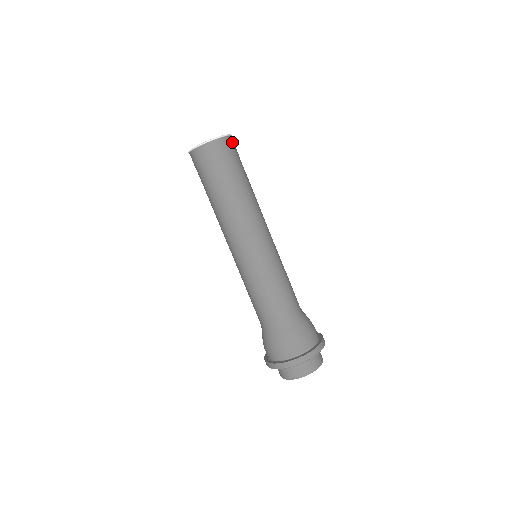
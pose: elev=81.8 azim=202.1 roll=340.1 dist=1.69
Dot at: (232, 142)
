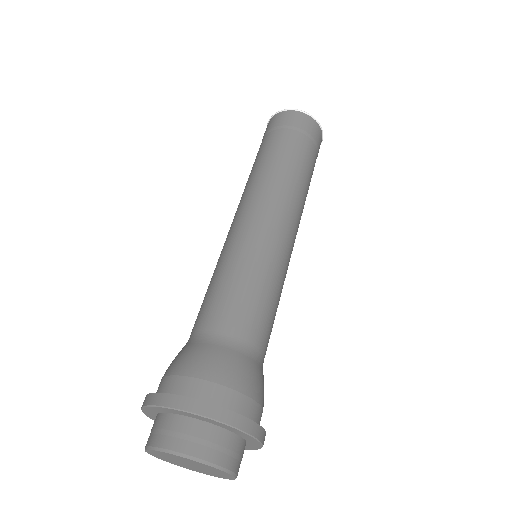
Dot at: occluded
